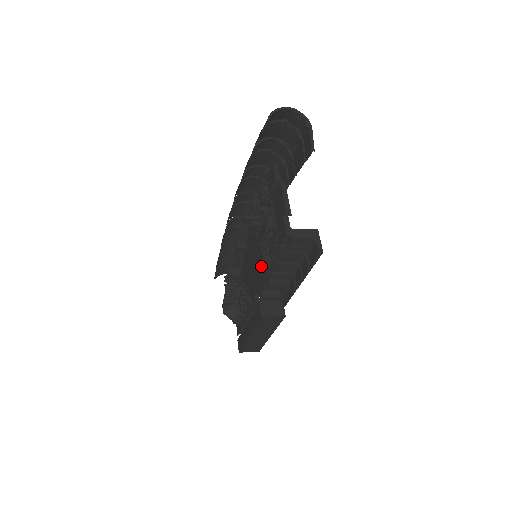
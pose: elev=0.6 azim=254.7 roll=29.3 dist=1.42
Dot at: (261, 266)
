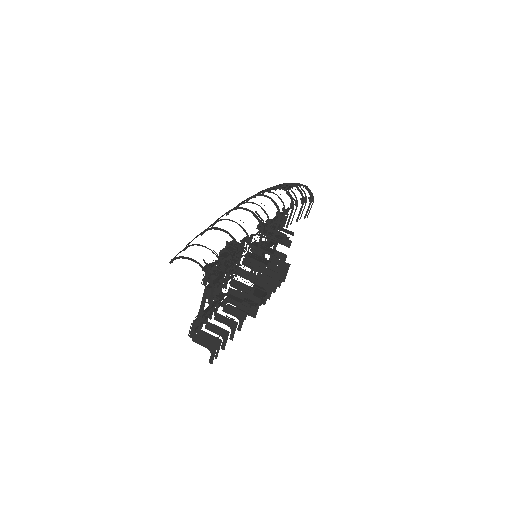
Dot at: occluded
